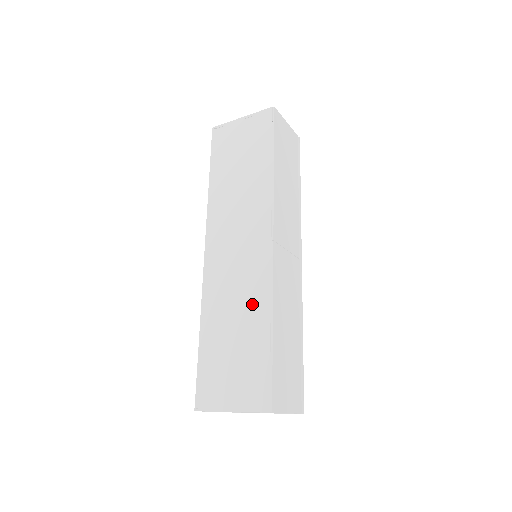
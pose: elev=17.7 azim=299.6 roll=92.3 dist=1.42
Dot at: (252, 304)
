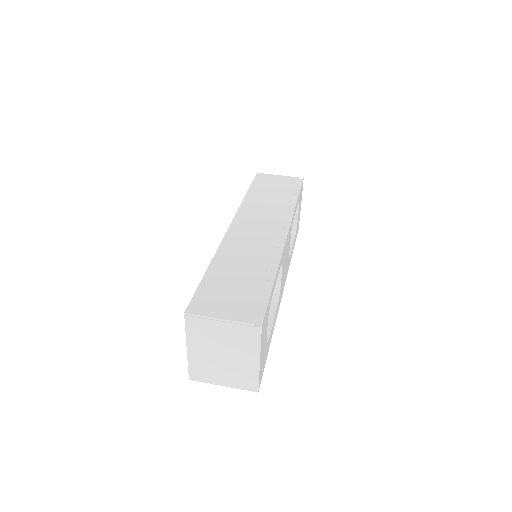
Dot at: occluded
